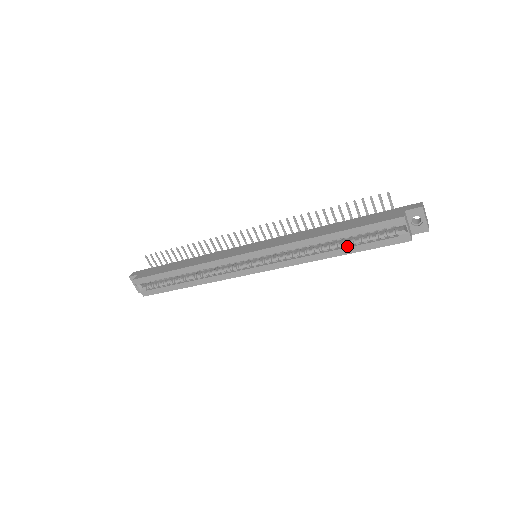
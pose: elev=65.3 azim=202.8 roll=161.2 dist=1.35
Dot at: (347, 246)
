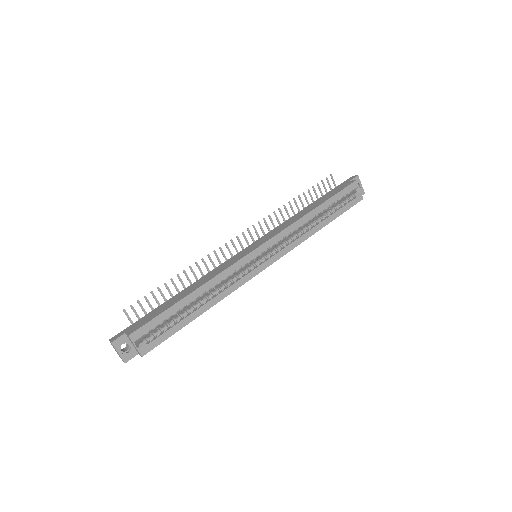
Dot at: (327, 216)
